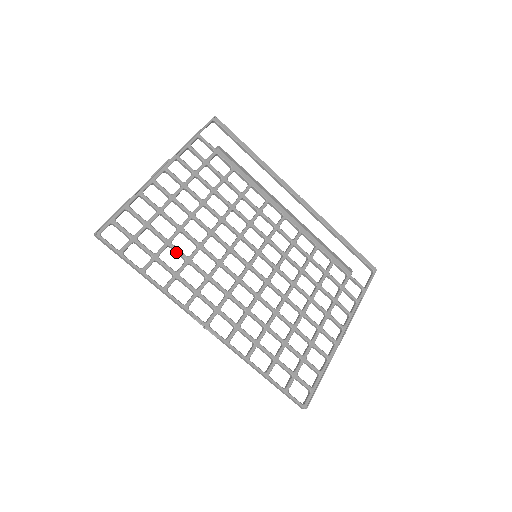
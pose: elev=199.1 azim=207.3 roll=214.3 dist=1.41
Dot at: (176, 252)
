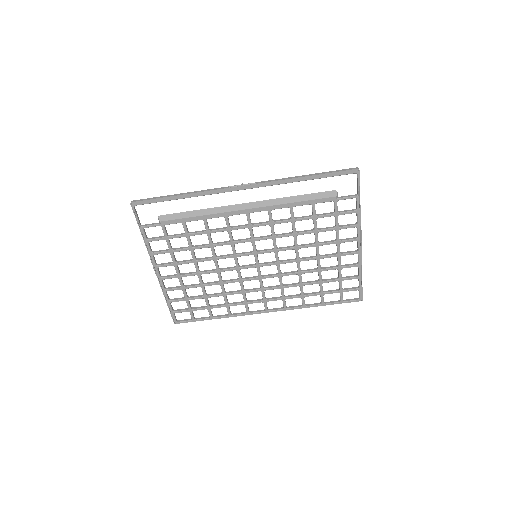
Dot at: (214, 296)
